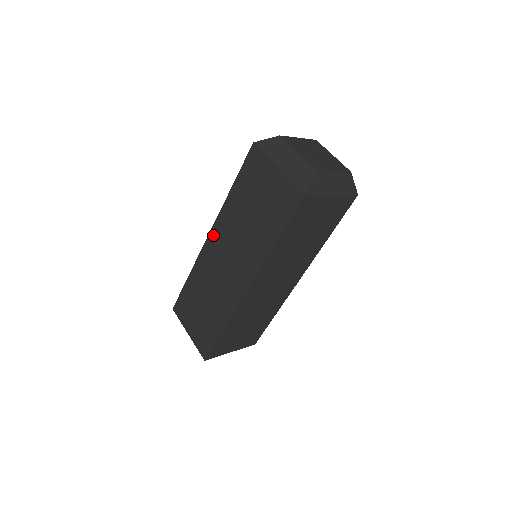
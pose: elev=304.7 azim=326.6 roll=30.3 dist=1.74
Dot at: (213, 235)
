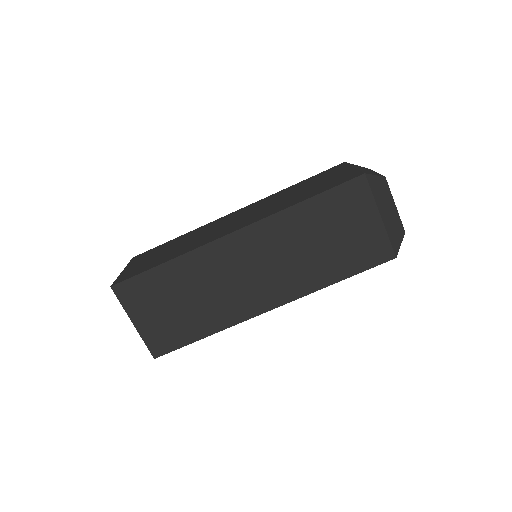
Dot at: (243, 209)
